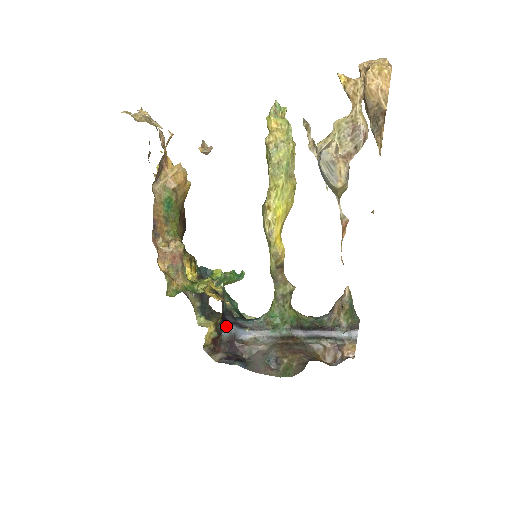
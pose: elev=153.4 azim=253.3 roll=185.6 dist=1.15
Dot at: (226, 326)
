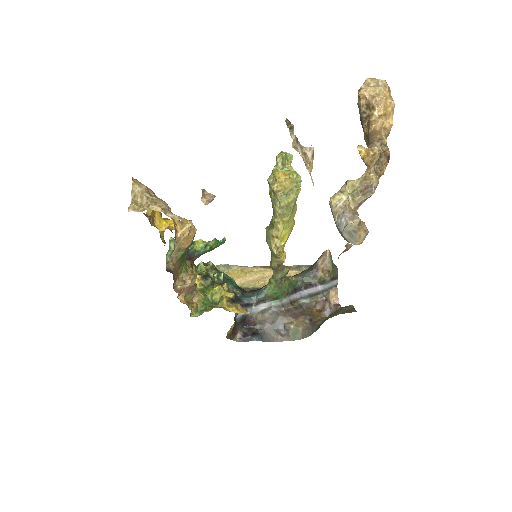
Dot at: occluded
